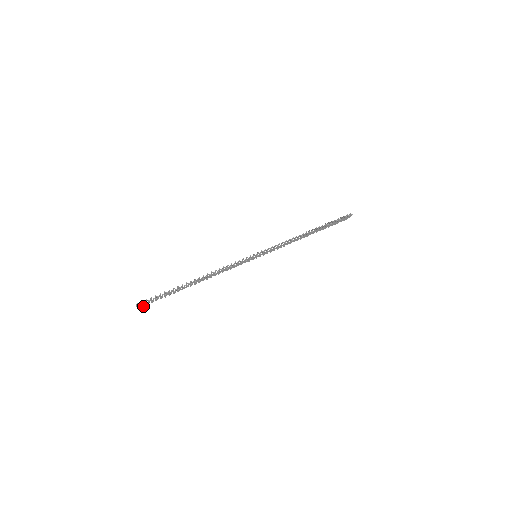
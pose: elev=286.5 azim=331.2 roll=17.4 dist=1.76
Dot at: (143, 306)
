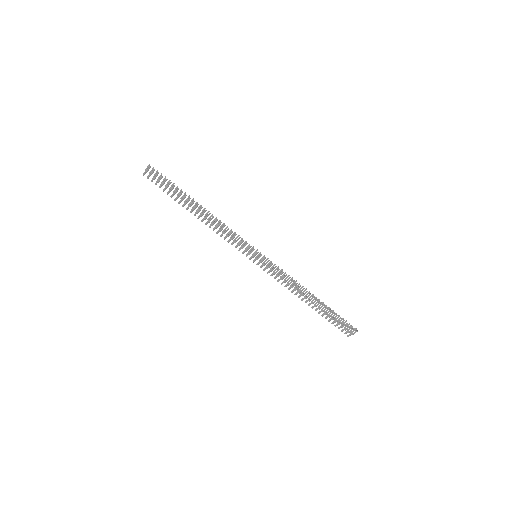
Dot at: (148, 177)
